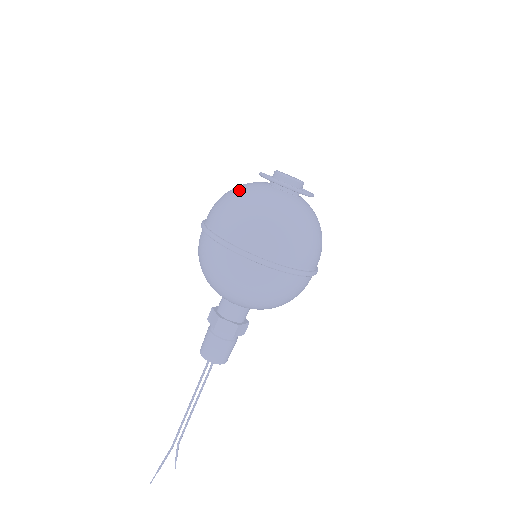
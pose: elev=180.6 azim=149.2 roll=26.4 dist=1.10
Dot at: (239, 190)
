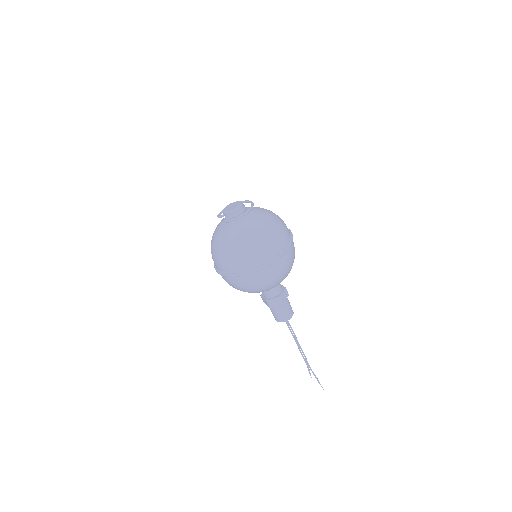
Dot at: (237, 239)
